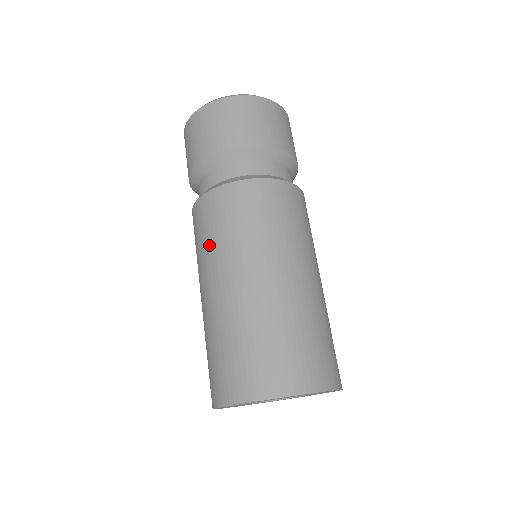
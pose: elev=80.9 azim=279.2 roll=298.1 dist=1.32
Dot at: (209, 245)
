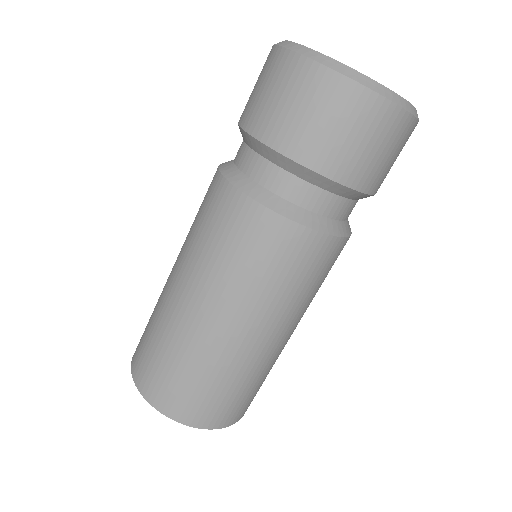
Dot at: (198, 243)
